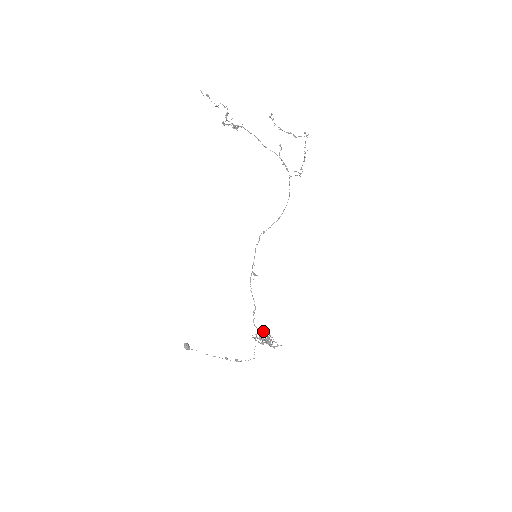
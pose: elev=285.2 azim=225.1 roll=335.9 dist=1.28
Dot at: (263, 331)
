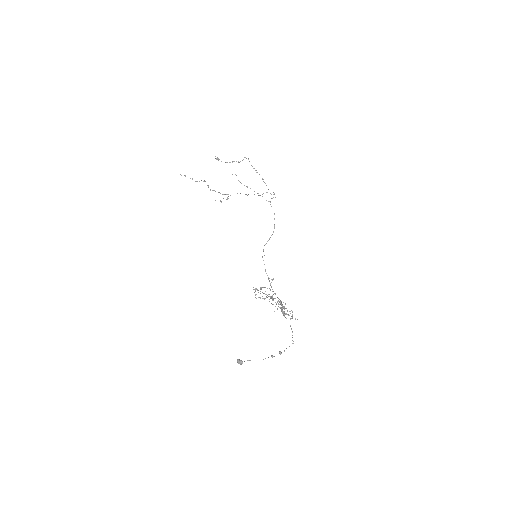
Dot at: (291, 316)
